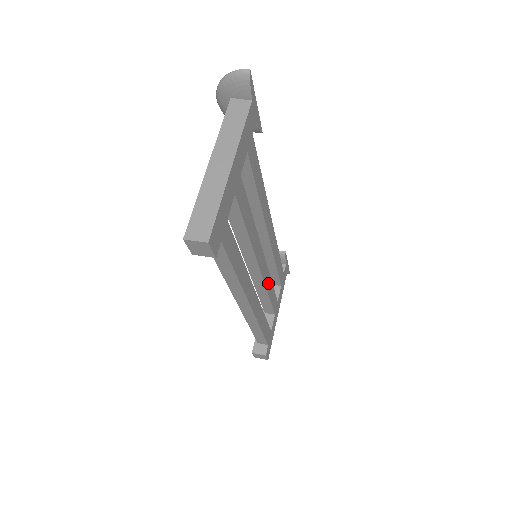
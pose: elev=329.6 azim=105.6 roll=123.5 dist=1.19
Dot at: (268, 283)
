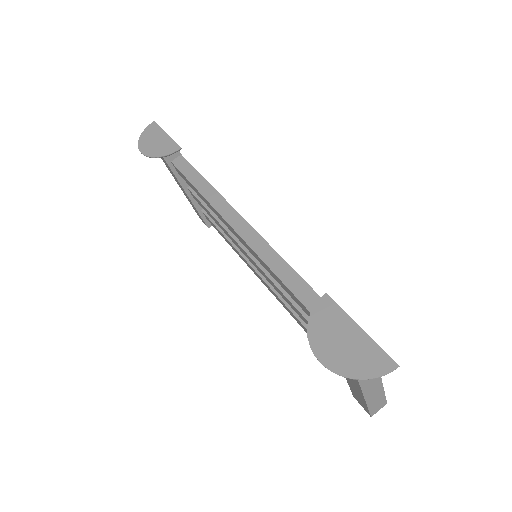
Dot at: occluded
